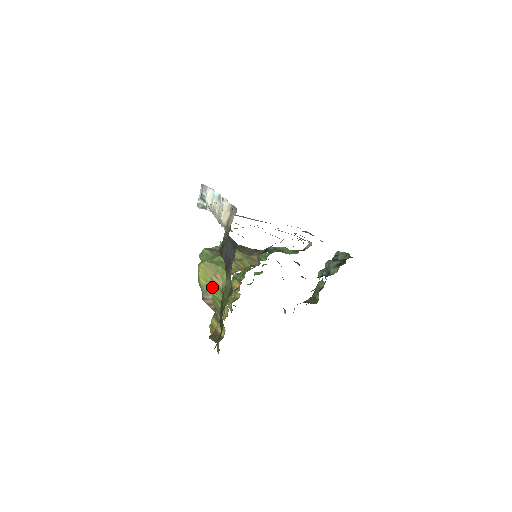
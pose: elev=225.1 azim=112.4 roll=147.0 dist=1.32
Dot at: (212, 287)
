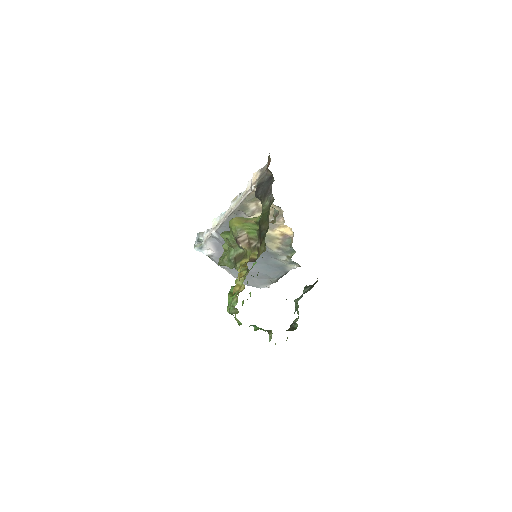
Dot at: (246, 225)
